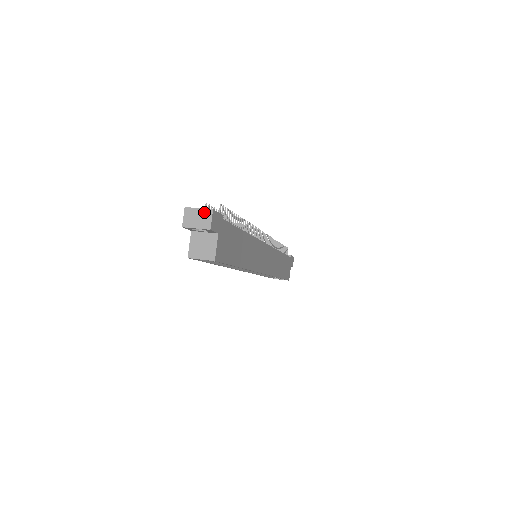
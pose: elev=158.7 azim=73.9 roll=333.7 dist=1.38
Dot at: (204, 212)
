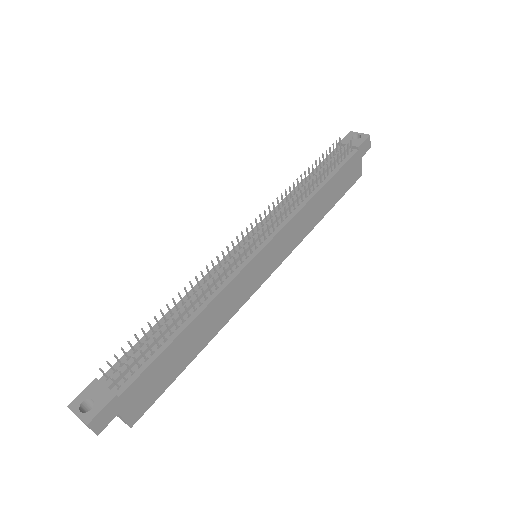
Dot at: occluded
